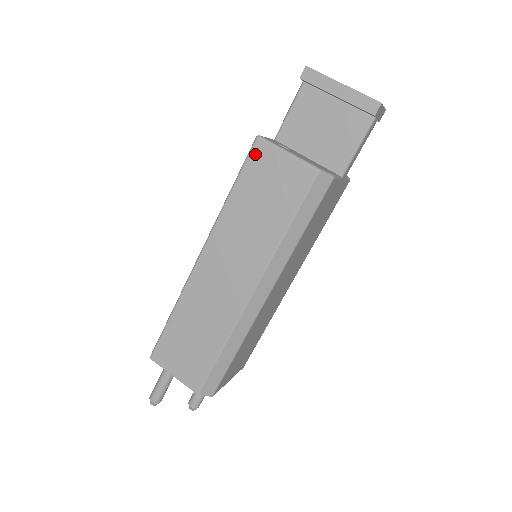
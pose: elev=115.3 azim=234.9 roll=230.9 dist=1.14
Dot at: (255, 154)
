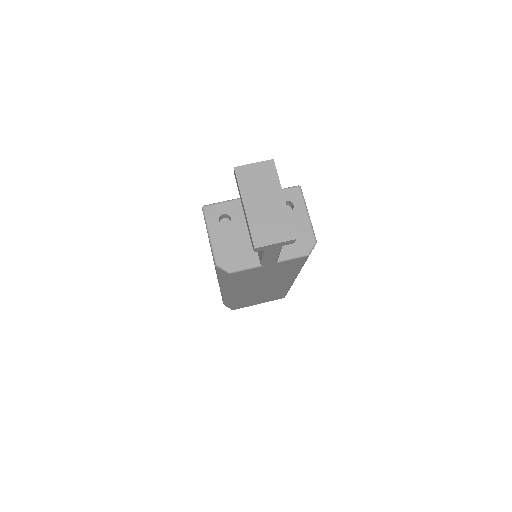
Dot at: occluded
